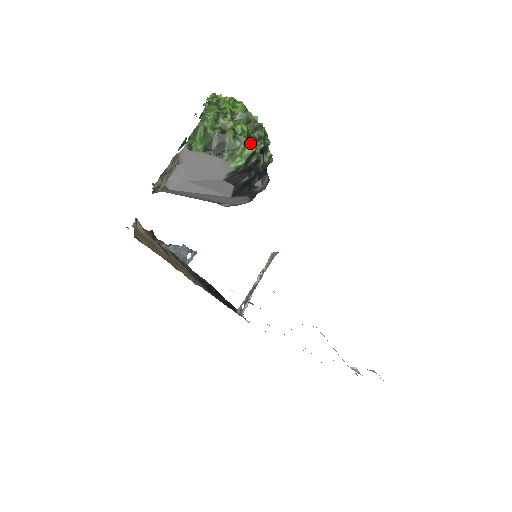
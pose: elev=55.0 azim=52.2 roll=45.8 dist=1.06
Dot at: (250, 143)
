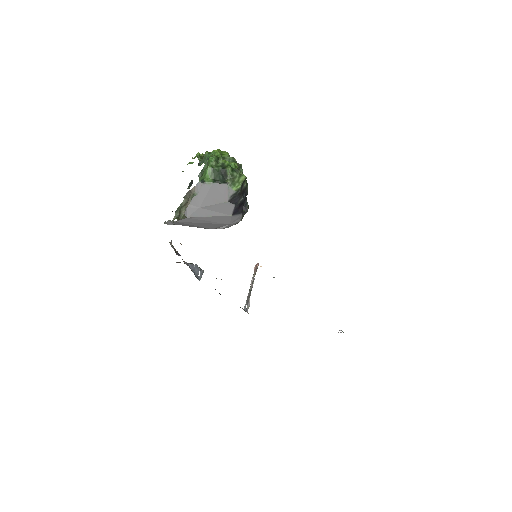
Dot at: (241, 174)
